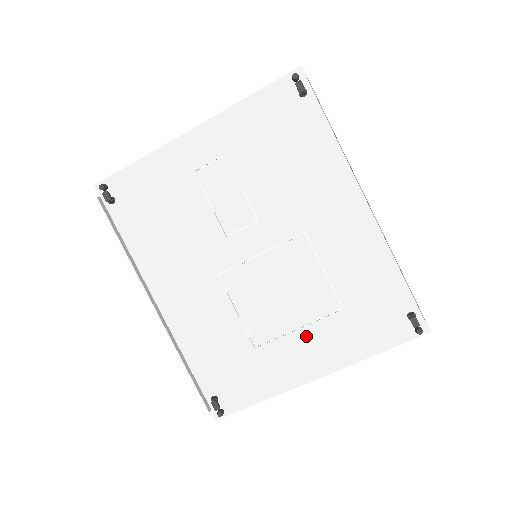
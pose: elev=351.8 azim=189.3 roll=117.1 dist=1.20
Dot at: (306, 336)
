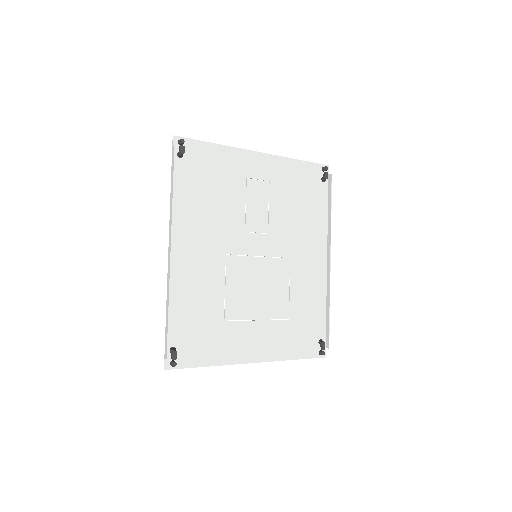
Dot at: (260, 328)
